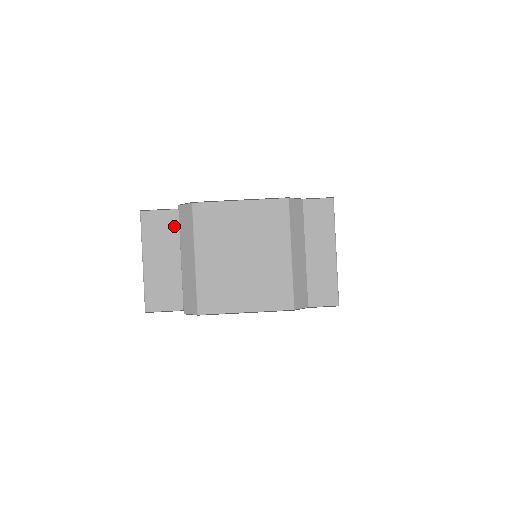
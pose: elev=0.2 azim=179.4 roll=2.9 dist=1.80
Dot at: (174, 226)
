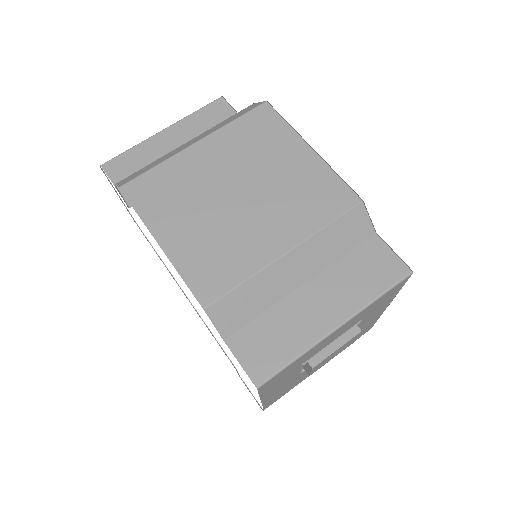
Dot at: occluded
